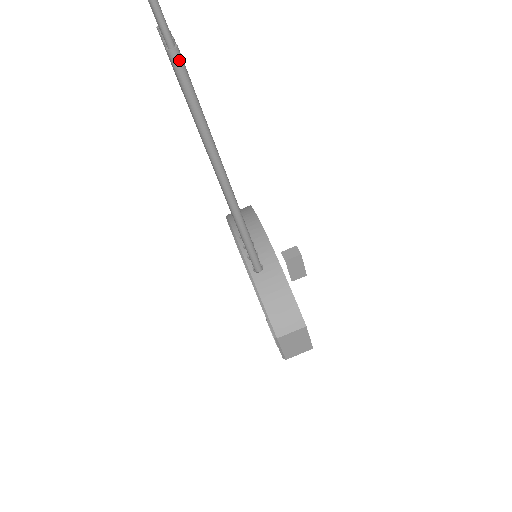
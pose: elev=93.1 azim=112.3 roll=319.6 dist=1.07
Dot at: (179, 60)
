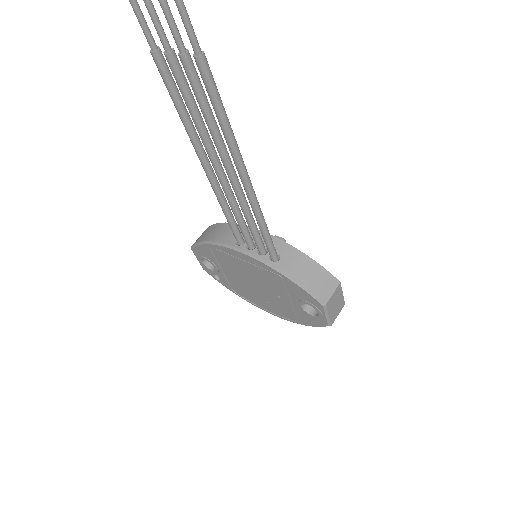
Dot at: (207, 64)
